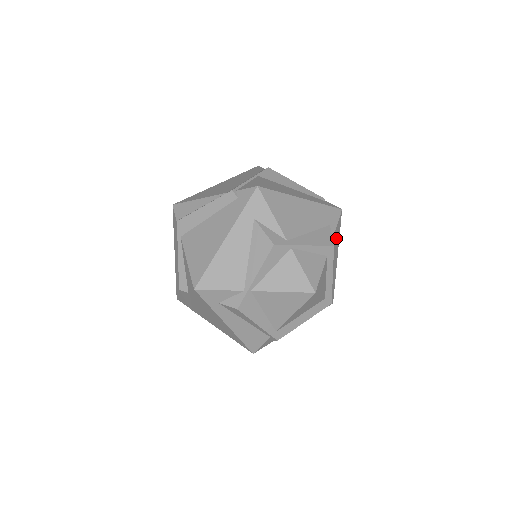
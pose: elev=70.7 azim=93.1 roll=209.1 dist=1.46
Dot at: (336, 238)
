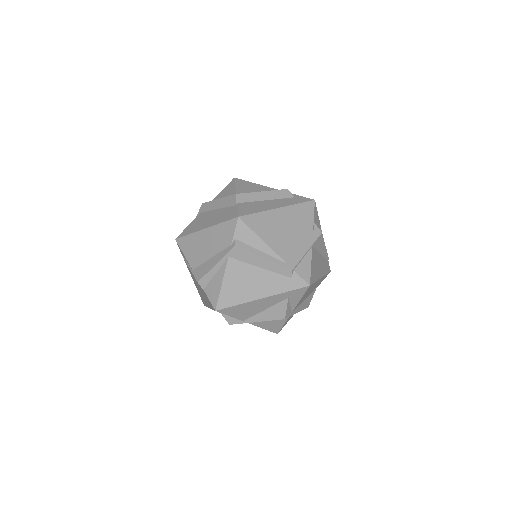
Dot at: occluded
